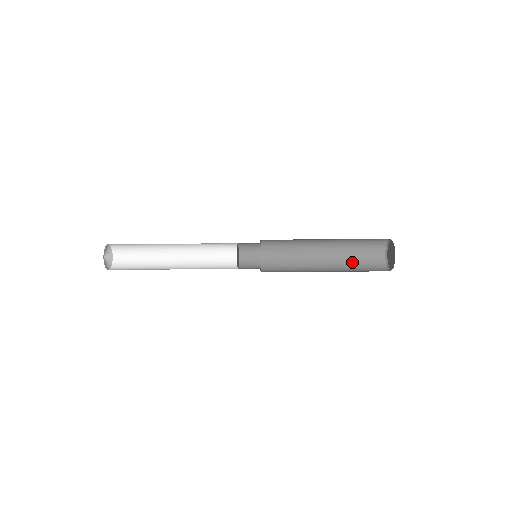
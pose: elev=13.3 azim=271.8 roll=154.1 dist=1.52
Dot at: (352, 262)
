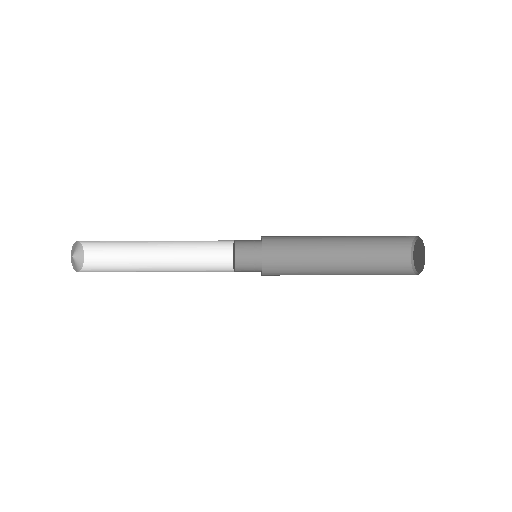
Dot at: (373, 272)
